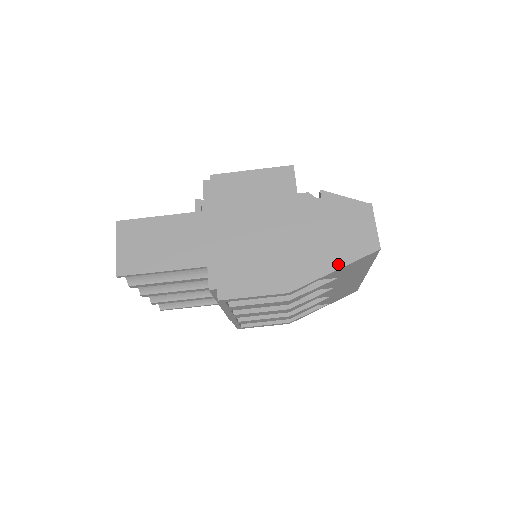
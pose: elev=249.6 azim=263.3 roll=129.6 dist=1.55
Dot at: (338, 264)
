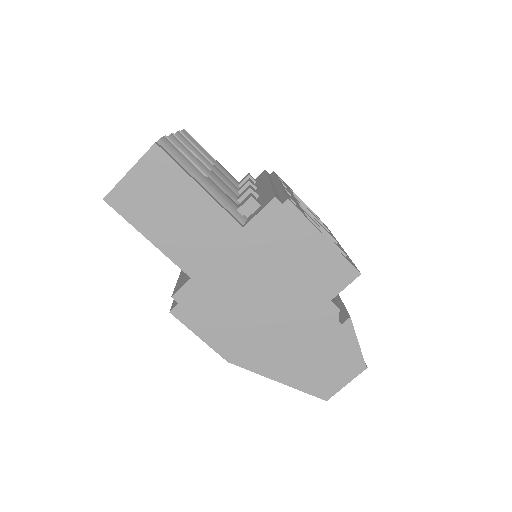
Dot at: (286, 380)
